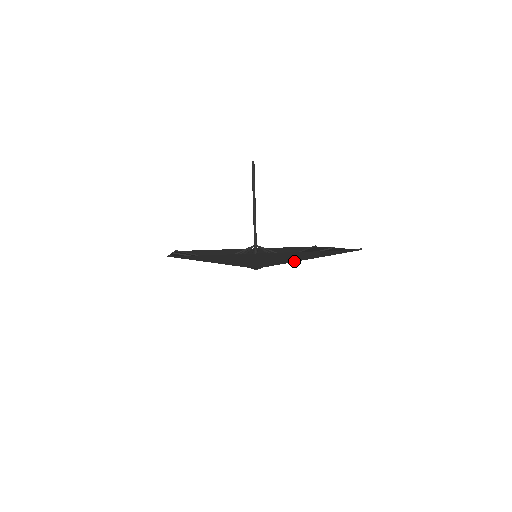
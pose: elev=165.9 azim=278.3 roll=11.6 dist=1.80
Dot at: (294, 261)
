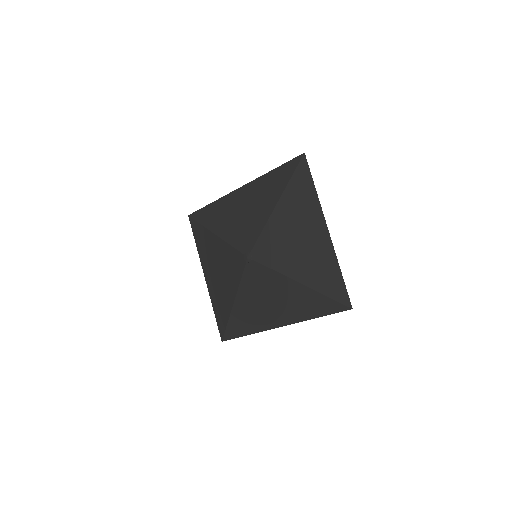
Dot at: (269, 216)
